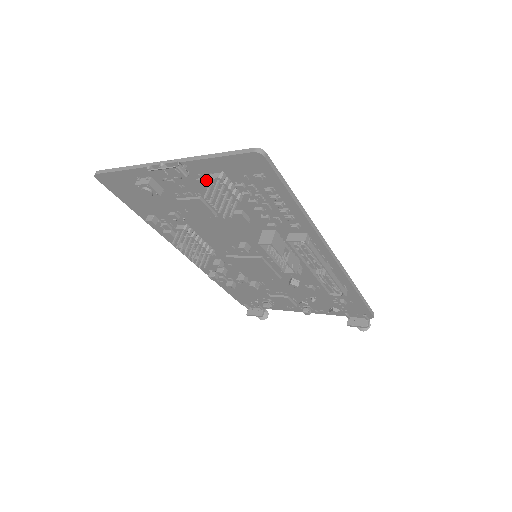
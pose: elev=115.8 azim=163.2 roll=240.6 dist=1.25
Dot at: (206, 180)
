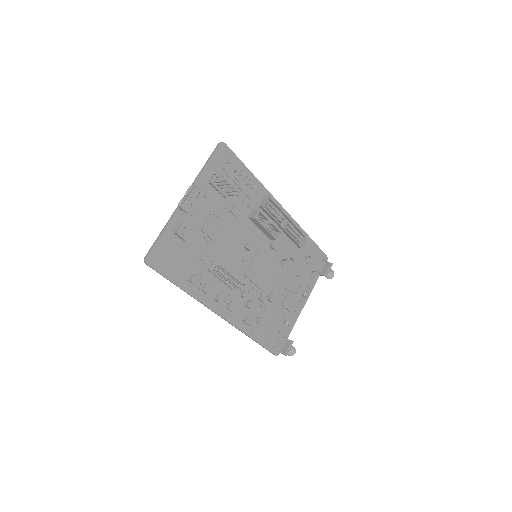
Dot at: (208, 192)
